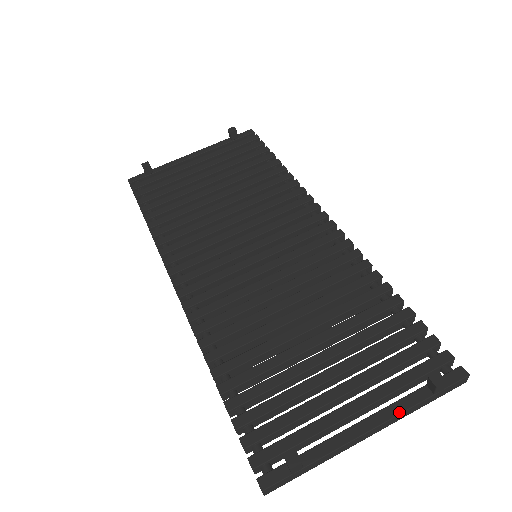
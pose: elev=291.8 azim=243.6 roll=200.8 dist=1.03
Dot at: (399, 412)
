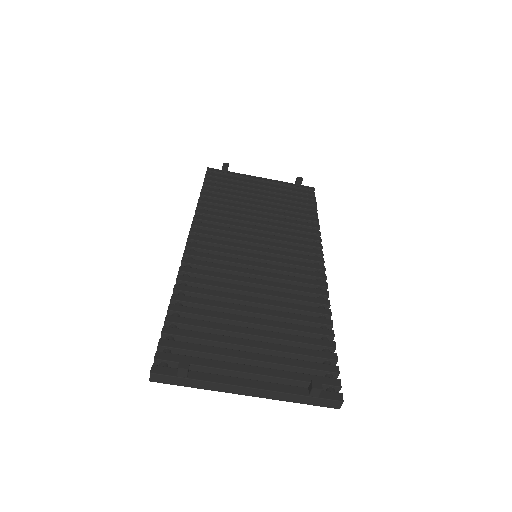
Dot at: (277, 390)
